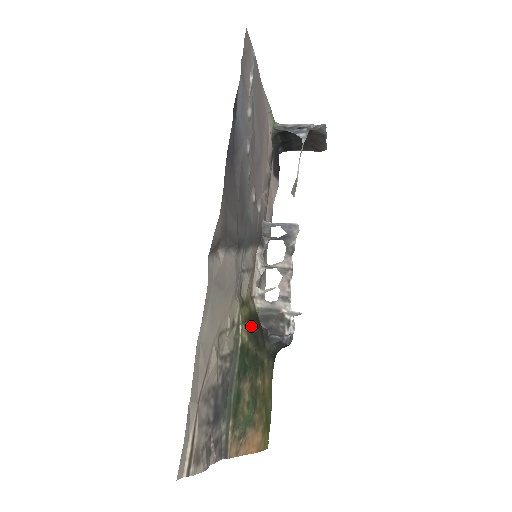
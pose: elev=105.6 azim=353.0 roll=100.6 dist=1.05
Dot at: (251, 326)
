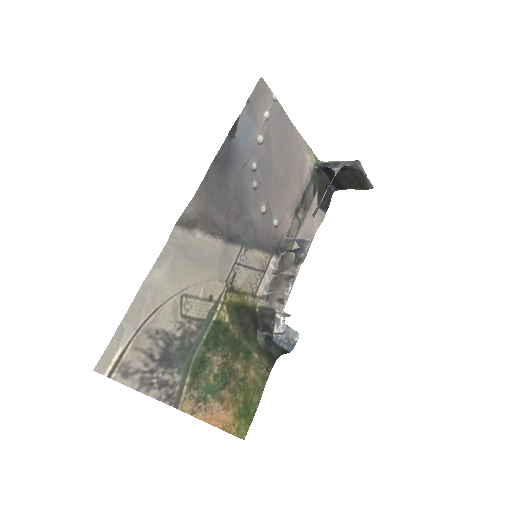
Dot at: (240, 314)
